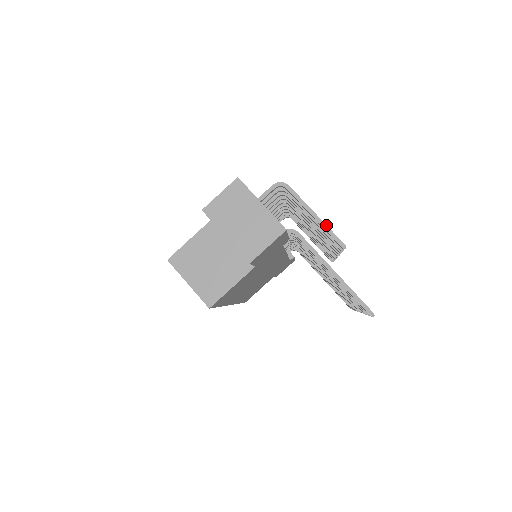
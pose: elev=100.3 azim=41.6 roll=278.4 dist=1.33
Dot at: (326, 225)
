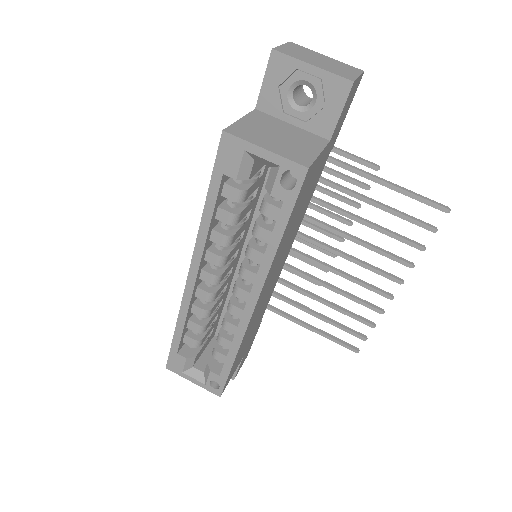
Dot at: (350, 153)
